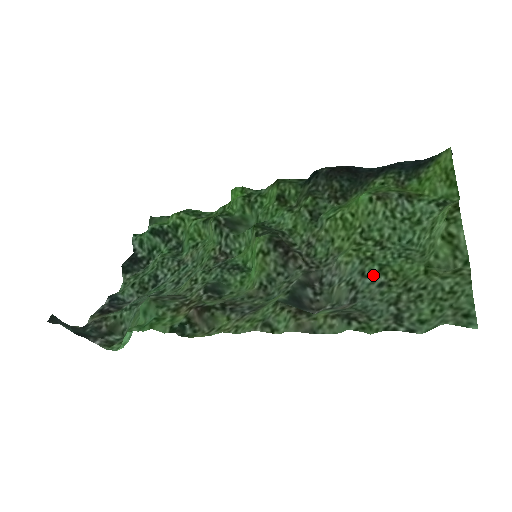
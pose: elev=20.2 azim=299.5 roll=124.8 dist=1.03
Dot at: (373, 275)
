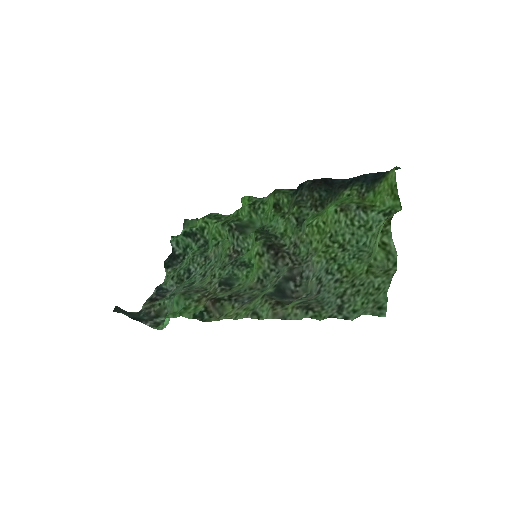
Dot at: (333, 273)
